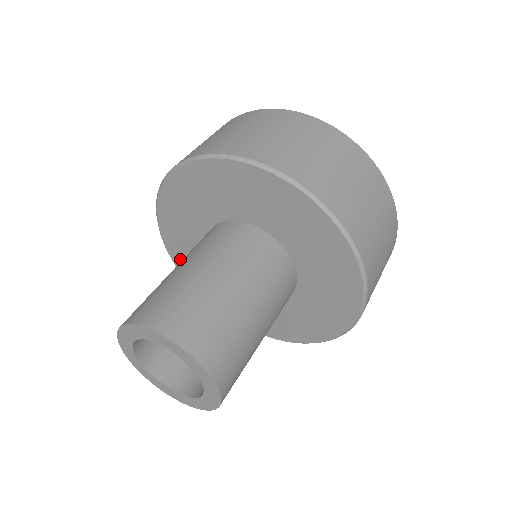
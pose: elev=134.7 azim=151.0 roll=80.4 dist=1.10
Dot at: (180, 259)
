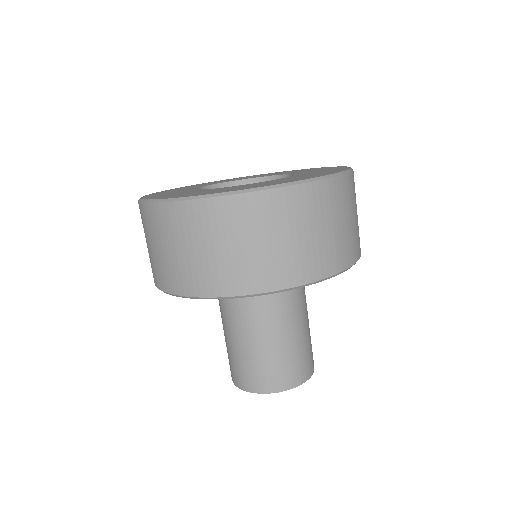
Dot at: occluded
